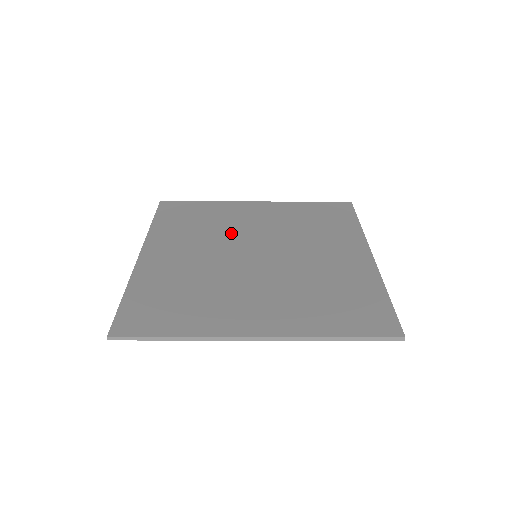
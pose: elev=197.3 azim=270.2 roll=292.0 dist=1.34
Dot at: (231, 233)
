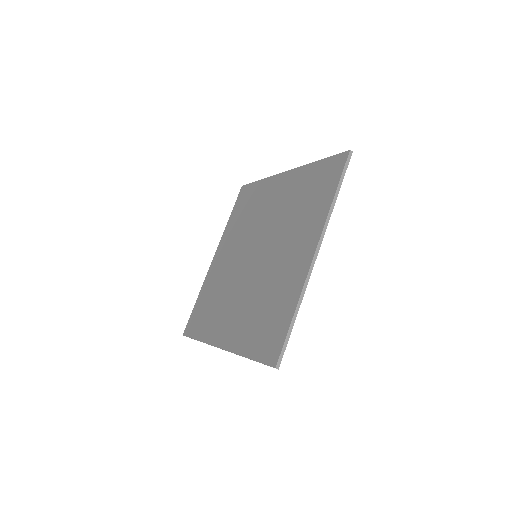
Dot at: (255, 226)
